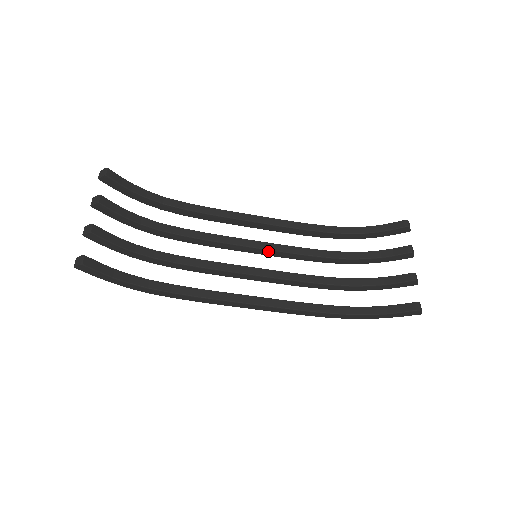
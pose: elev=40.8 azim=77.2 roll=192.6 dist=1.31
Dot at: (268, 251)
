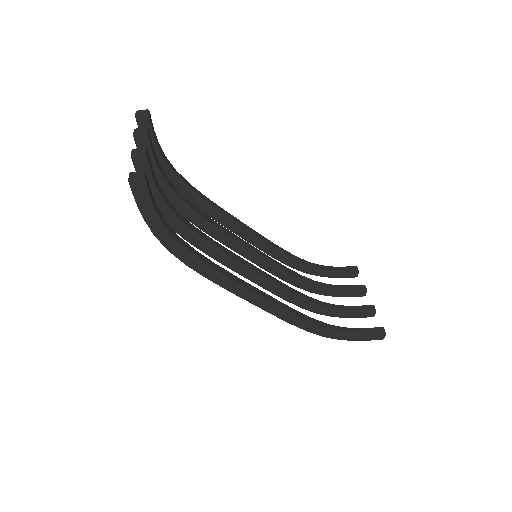
Dot at: (260, 258)
